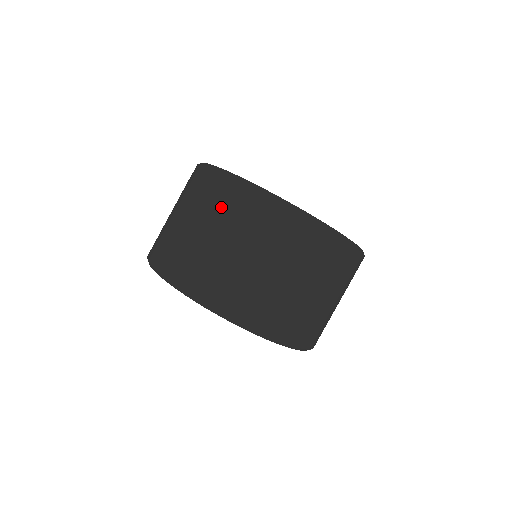
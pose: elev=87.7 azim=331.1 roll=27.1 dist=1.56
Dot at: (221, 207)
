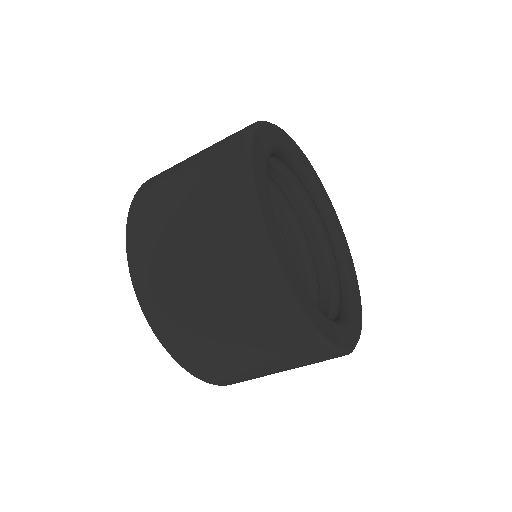
Dot at: (278, 347)
